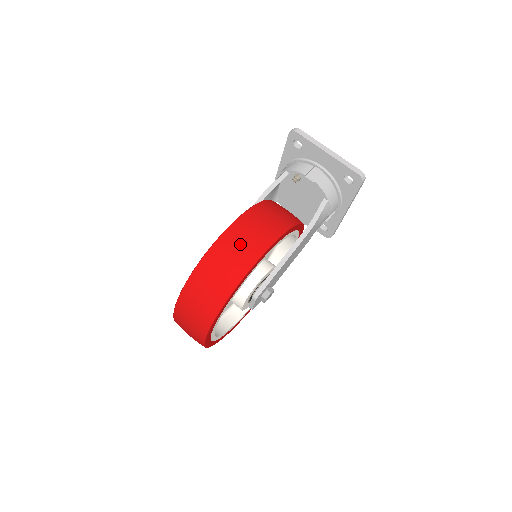
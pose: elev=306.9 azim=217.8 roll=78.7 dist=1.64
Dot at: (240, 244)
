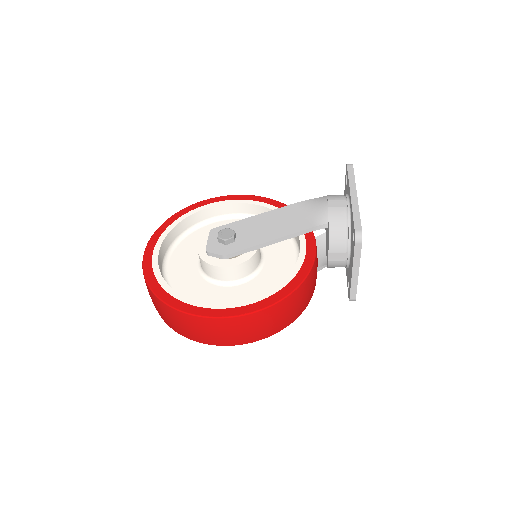
Dot at: occluded
